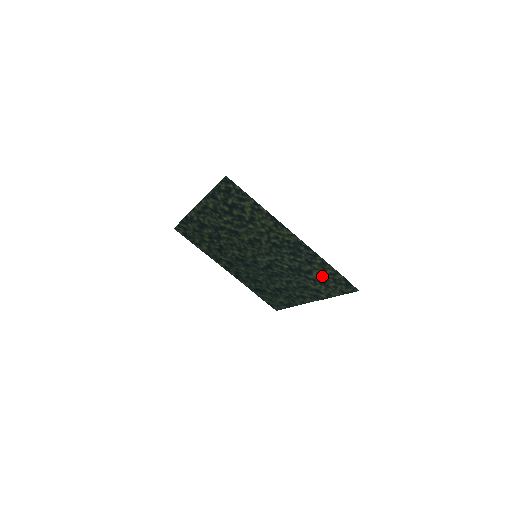
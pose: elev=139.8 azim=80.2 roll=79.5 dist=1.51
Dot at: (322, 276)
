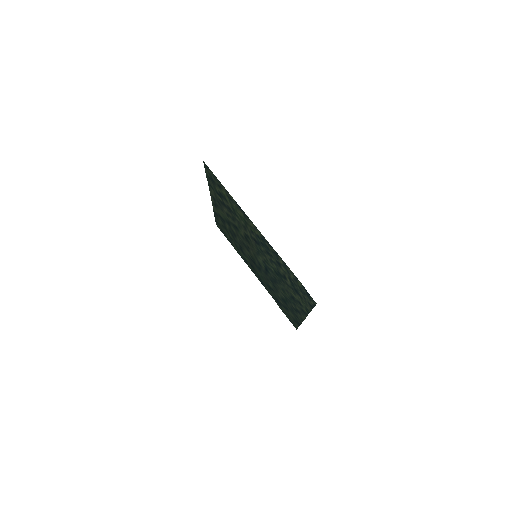
Dot at: (292, 282)
